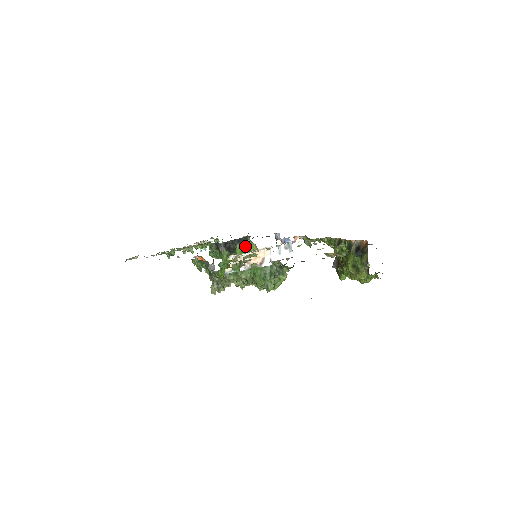
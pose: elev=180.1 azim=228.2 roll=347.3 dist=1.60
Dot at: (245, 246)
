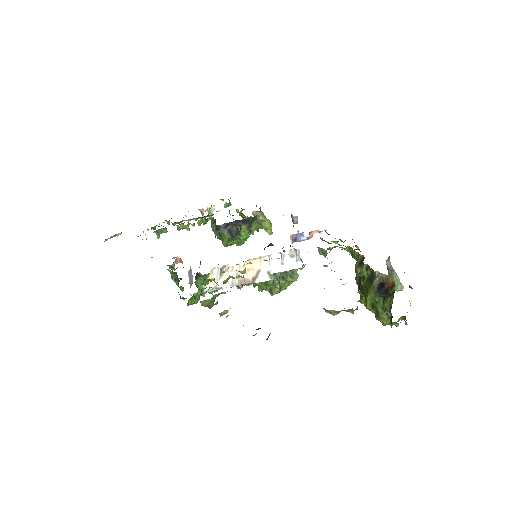
Dot at: (253, 227)
